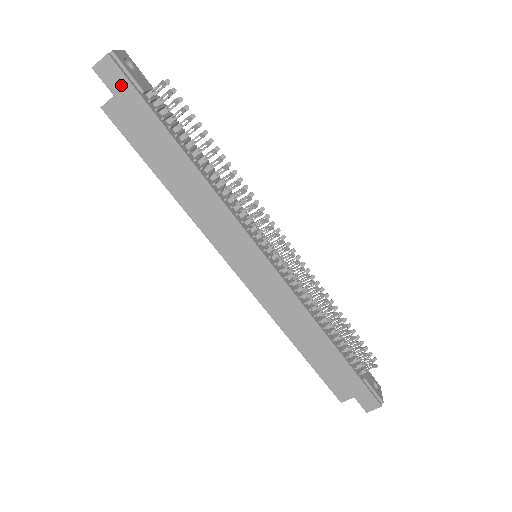
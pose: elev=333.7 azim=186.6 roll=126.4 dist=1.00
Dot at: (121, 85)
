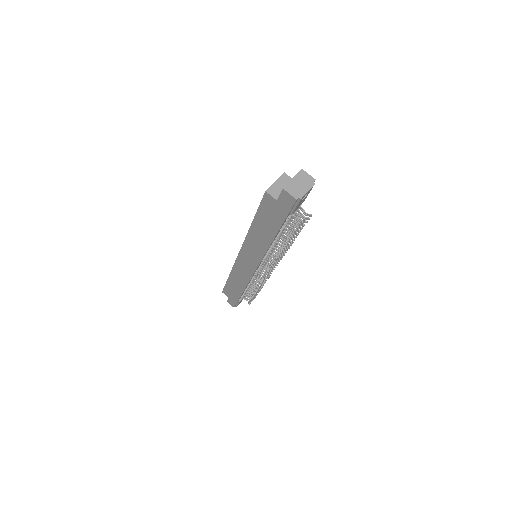
Dot at: (285, 206)
